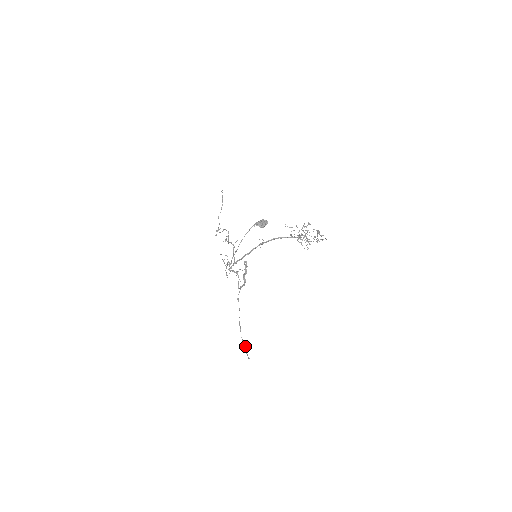
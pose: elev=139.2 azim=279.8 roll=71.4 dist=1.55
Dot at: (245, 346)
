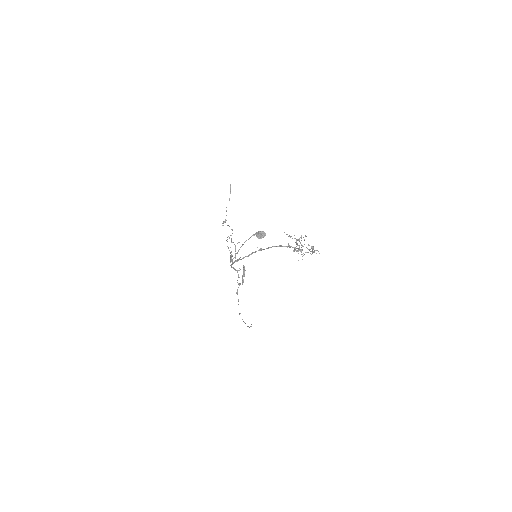
Dot at: (245, 323)
